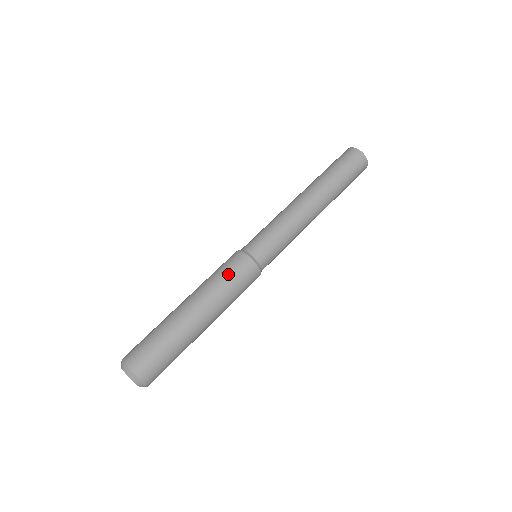
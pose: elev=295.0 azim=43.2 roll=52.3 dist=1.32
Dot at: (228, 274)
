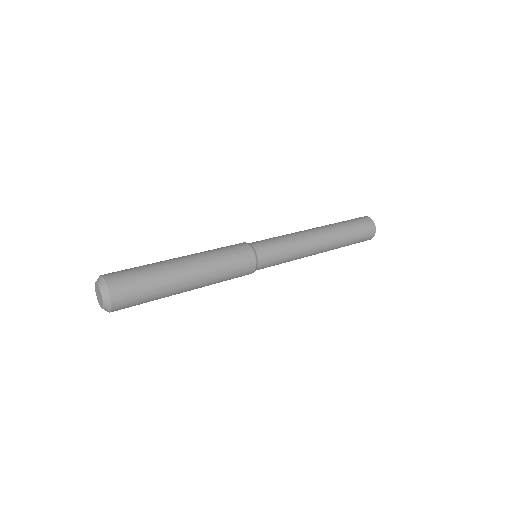
Dot at: occluded
